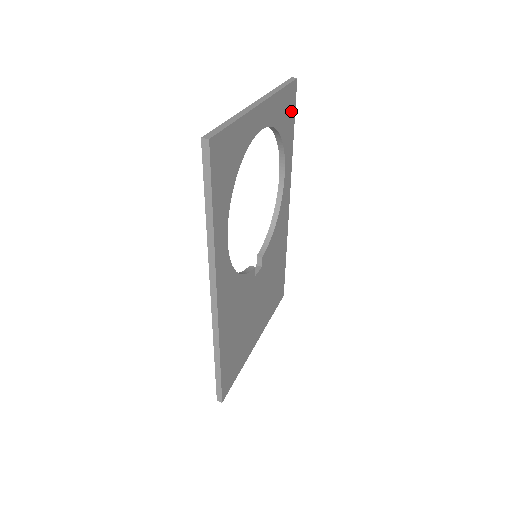
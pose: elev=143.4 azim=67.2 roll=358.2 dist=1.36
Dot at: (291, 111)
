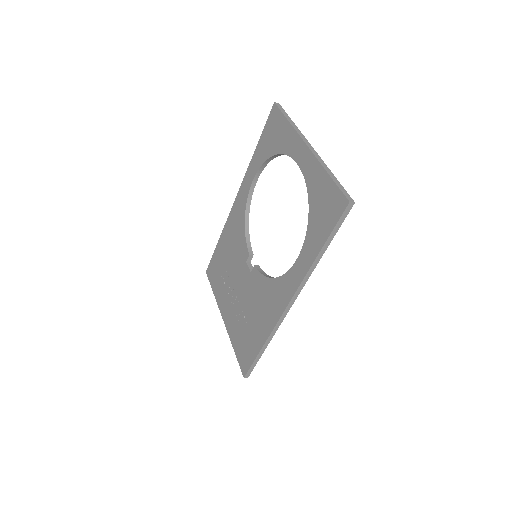
Dot at: occluded
